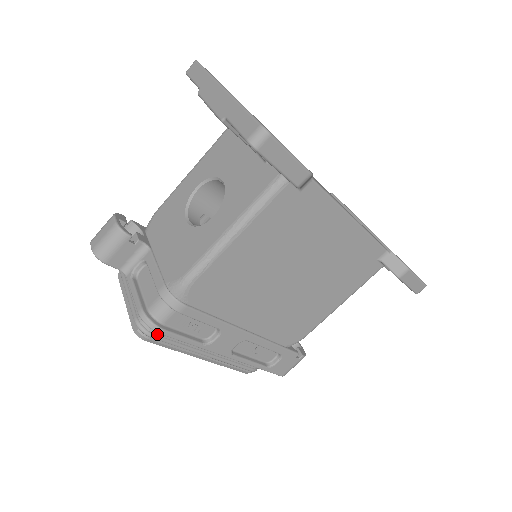
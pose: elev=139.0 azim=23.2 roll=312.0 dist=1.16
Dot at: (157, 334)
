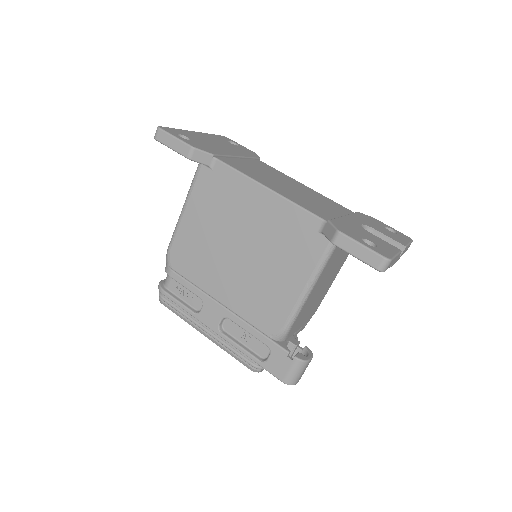
Dot at: (166, 298)
